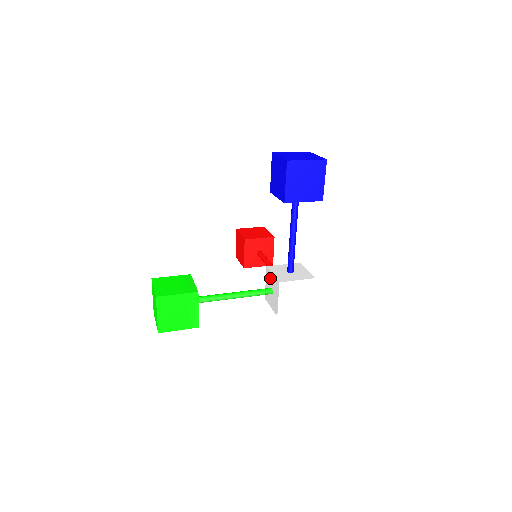
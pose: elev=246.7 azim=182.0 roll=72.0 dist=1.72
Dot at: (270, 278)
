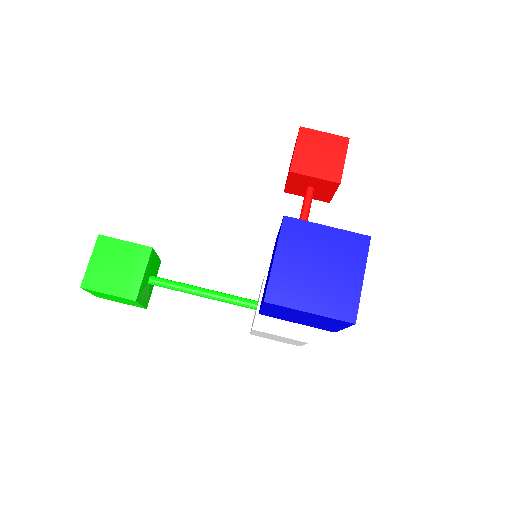
Dot at: occluded
